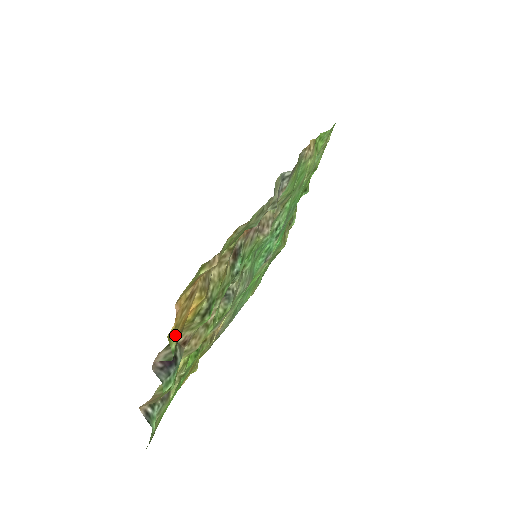
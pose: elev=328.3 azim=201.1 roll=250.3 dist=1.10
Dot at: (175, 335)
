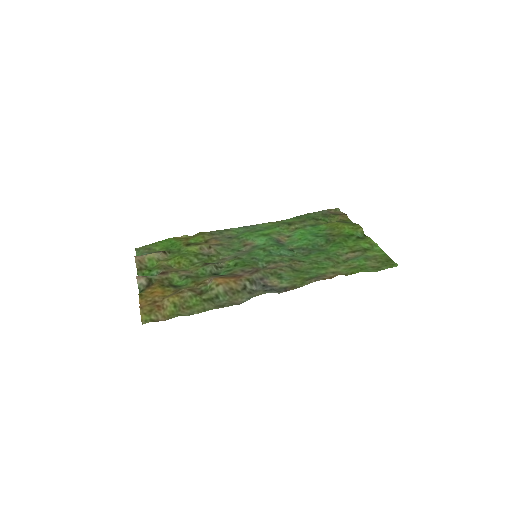
Dot at: (144, 292)
